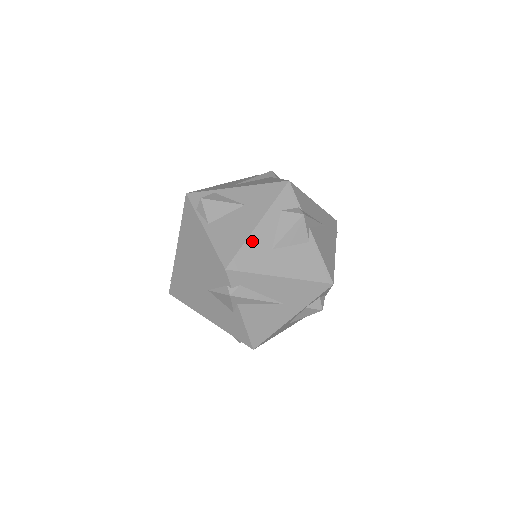
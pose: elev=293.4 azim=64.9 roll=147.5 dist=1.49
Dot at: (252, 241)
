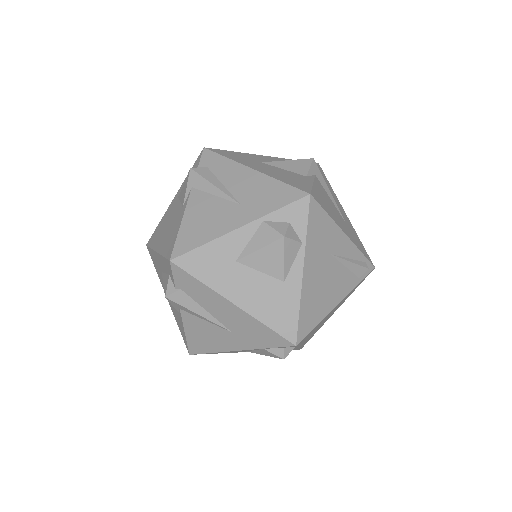
Dot at: (247, 155)
